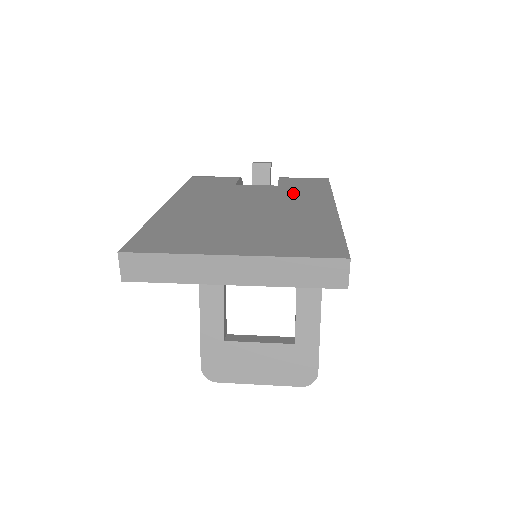
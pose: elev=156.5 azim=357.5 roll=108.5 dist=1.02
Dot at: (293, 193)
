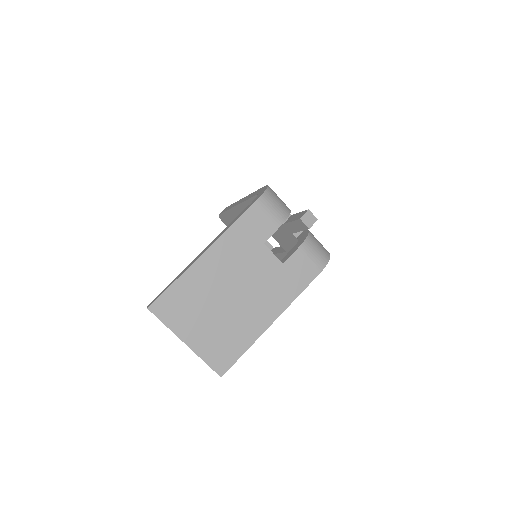
Dot at: (276, 285)
